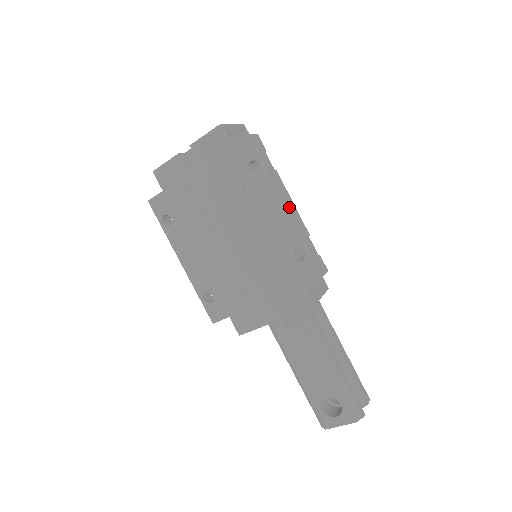
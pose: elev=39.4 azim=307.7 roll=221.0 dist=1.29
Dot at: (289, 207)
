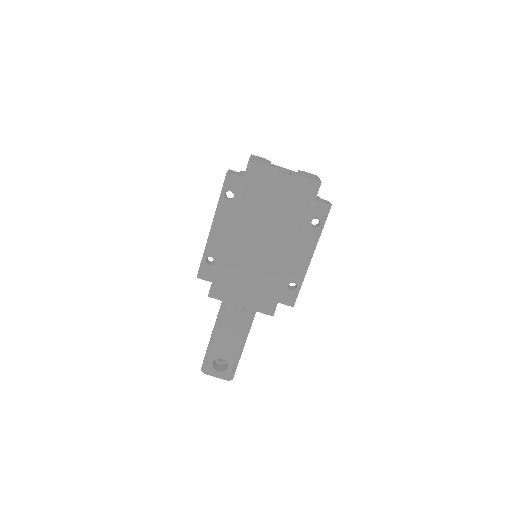
Dot at: (311, 258)
